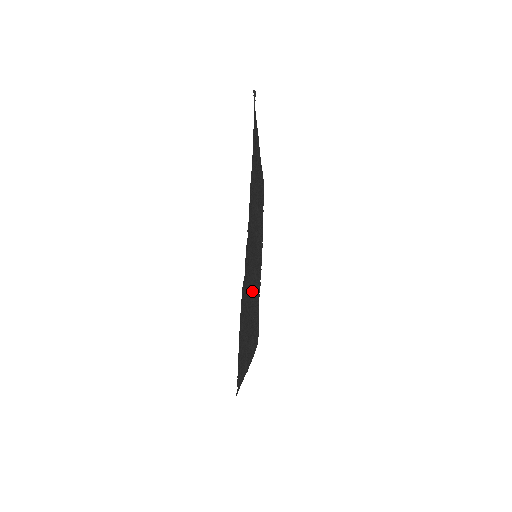
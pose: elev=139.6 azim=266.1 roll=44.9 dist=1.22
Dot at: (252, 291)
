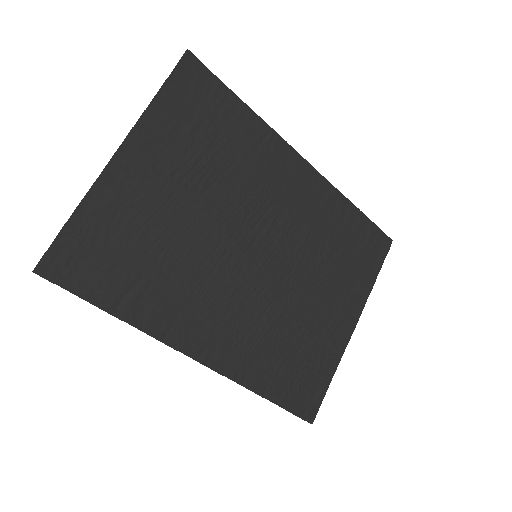
Dot at: (214, 274)
